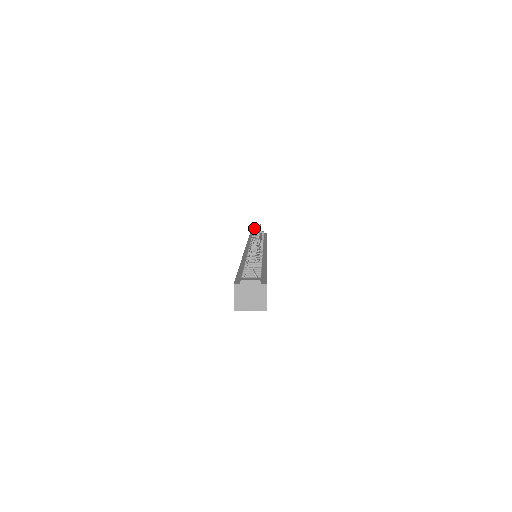
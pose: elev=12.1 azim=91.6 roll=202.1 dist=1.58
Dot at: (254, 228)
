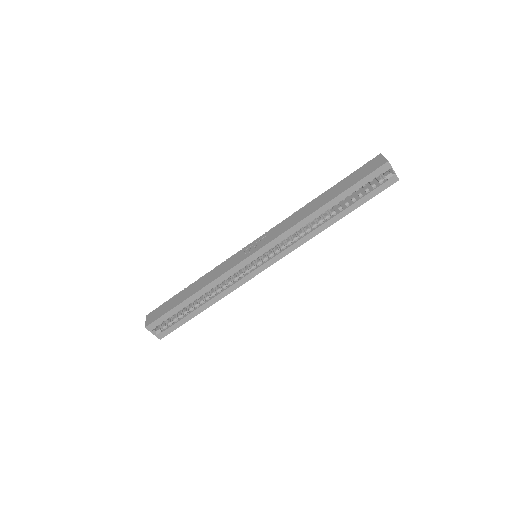
Dot at: occluded
